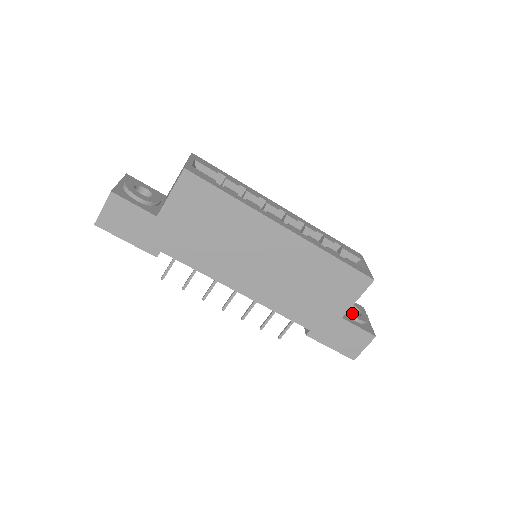
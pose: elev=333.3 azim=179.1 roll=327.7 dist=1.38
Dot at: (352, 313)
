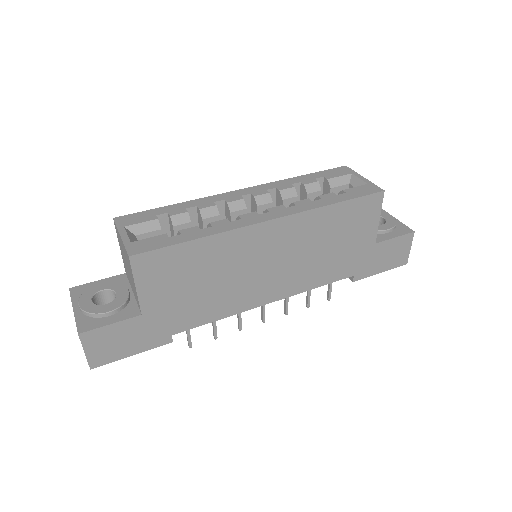
Dot at: (378, 228)
